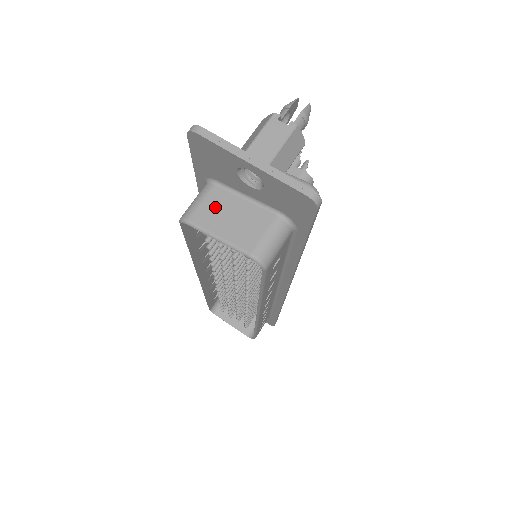
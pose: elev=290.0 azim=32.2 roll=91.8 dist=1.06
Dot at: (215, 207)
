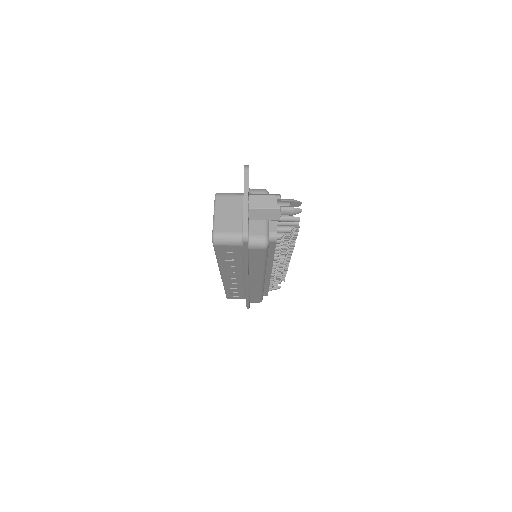
Dot at: (230, 204)
